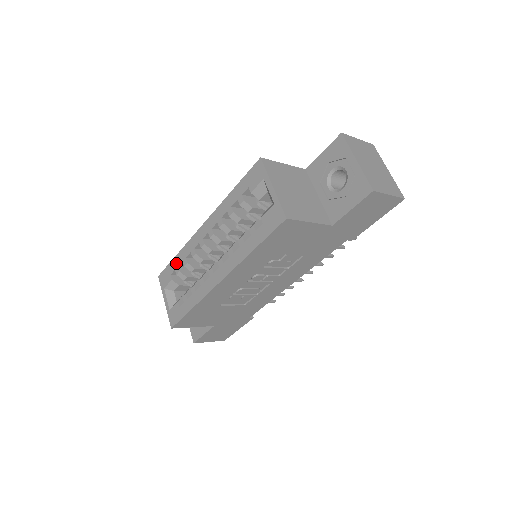
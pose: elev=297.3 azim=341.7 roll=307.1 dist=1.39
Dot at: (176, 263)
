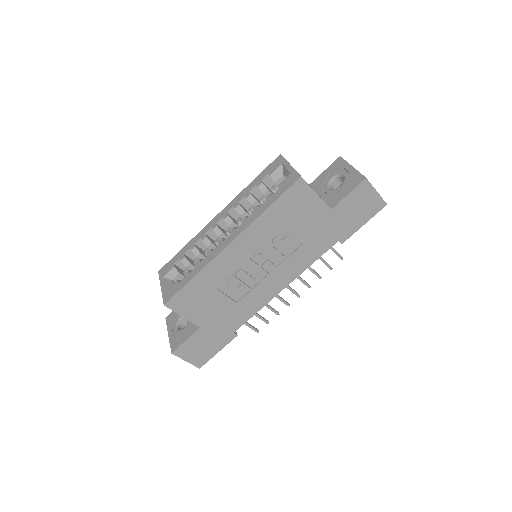
Dot at: (182, 252)
